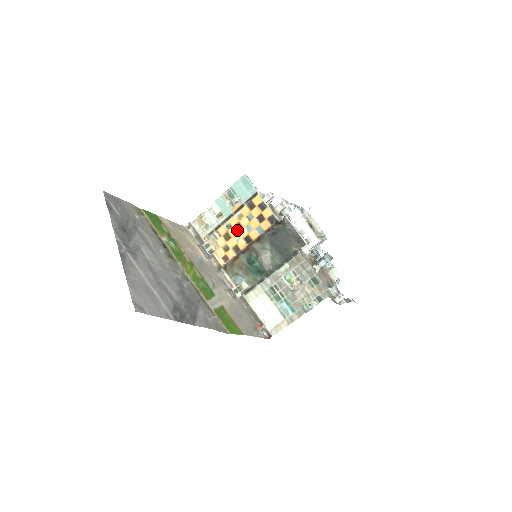
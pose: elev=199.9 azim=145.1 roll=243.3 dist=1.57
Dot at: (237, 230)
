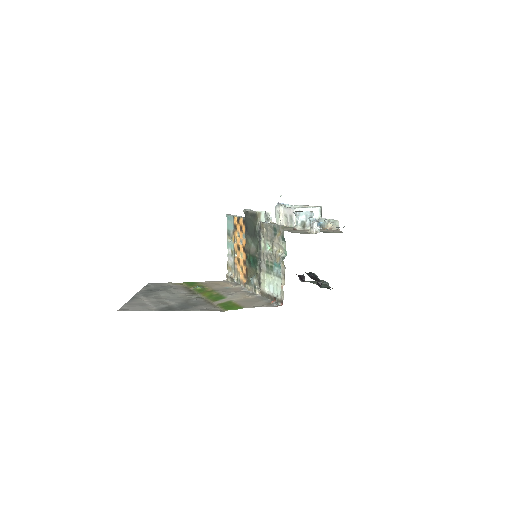
Dot at: (240, 251)
